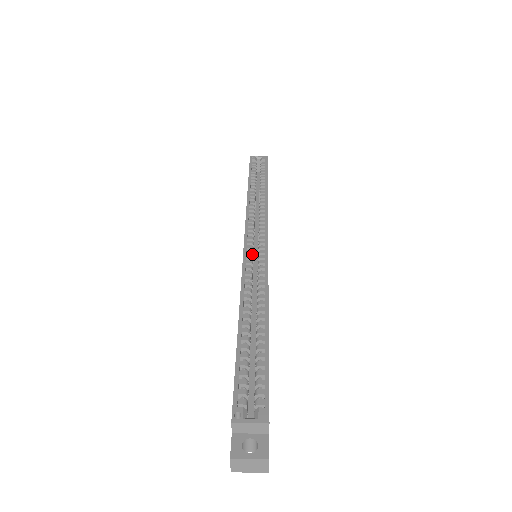
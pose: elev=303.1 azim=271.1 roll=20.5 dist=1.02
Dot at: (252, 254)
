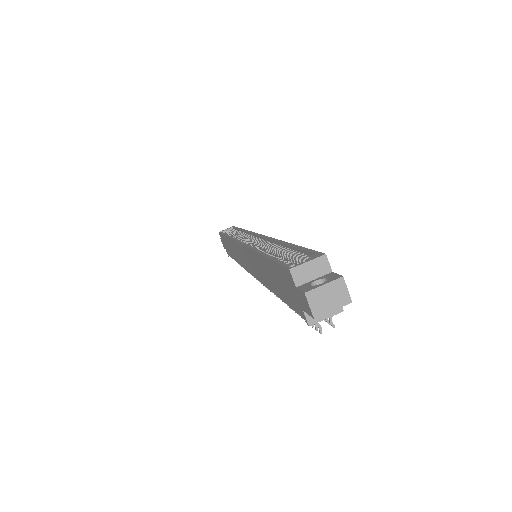
Dot at: occluded
